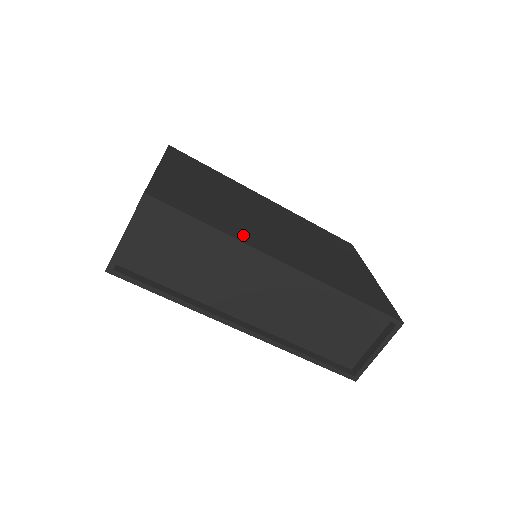
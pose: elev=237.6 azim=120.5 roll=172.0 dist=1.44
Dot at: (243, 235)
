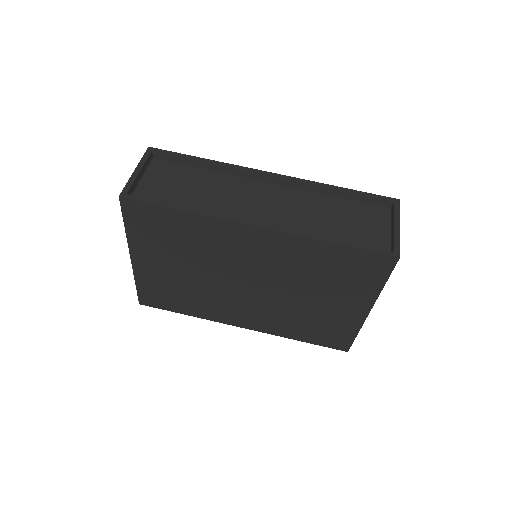
Dot at: occluded
